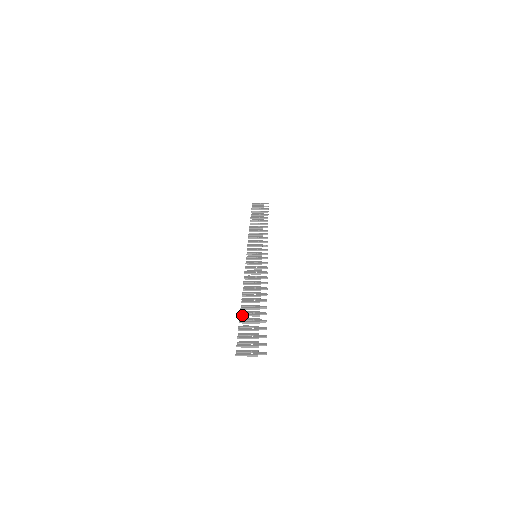
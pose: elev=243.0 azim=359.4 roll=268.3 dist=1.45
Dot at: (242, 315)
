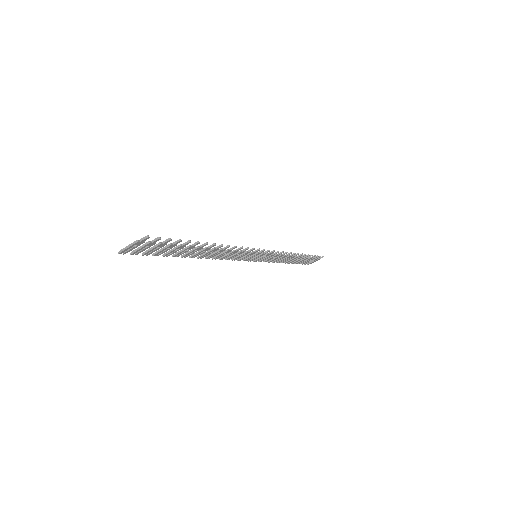
Dot at: (174, 255)
